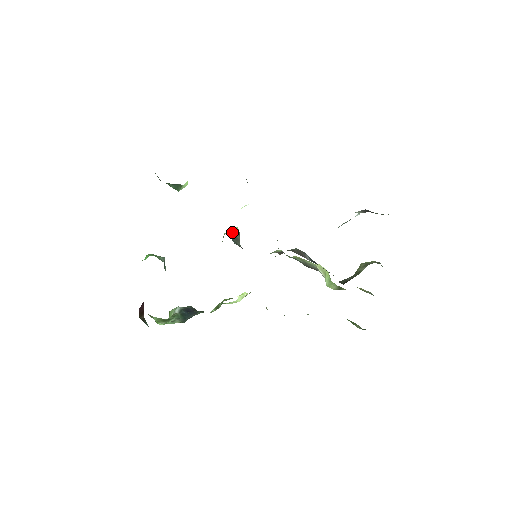
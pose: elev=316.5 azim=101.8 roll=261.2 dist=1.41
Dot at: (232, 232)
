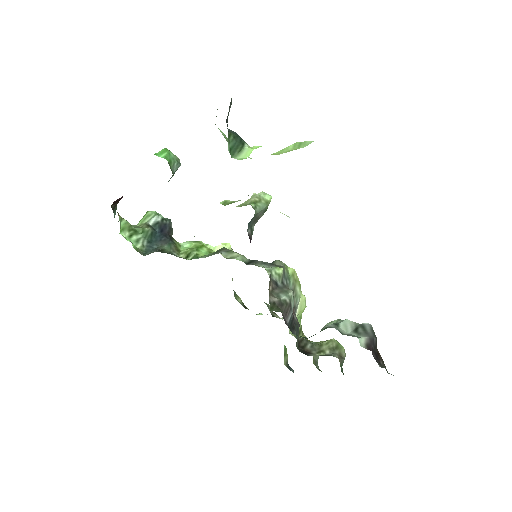
Dot at: (257, 213)
